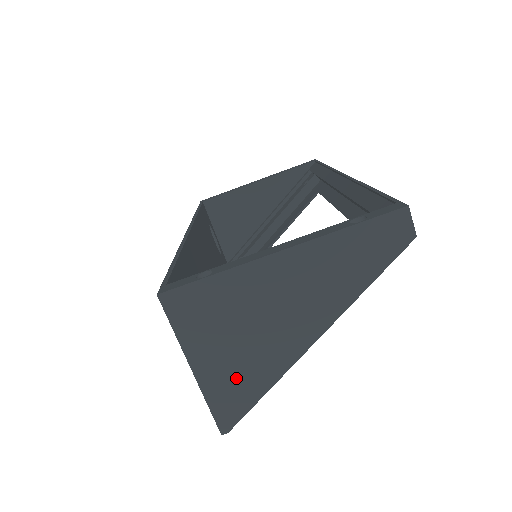
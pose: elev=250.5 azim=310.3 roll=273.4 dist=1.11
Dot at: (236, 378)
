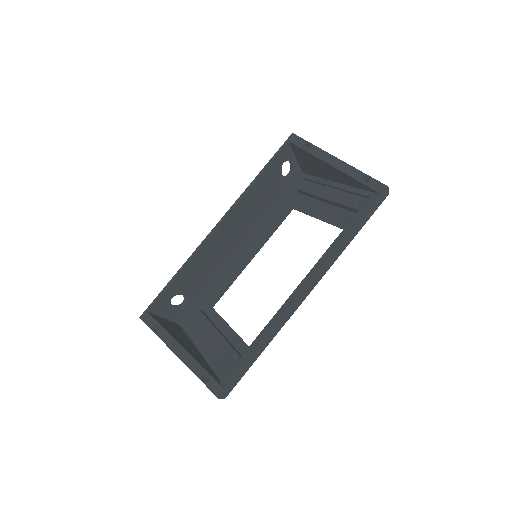
Dot at: occluded
